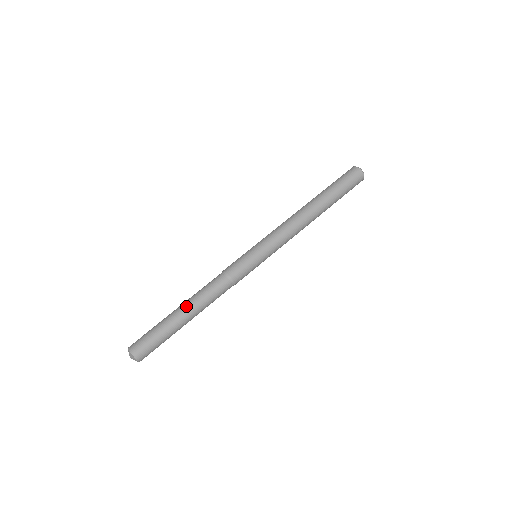
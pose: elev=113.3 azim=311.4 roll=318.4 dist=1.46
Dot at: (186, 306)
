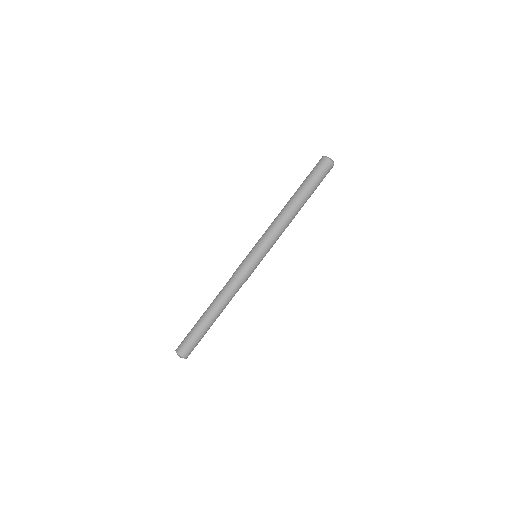
Dot at: (211, 311)
